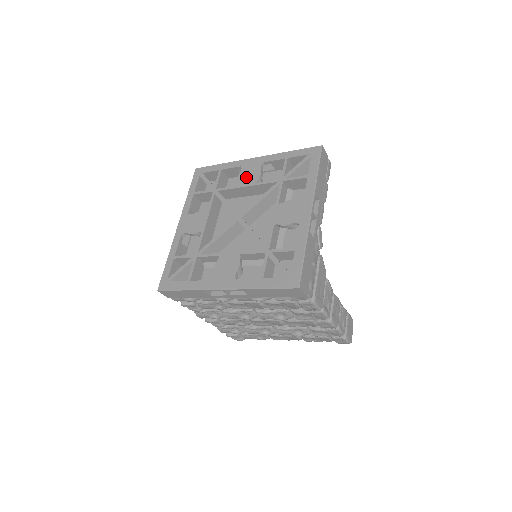
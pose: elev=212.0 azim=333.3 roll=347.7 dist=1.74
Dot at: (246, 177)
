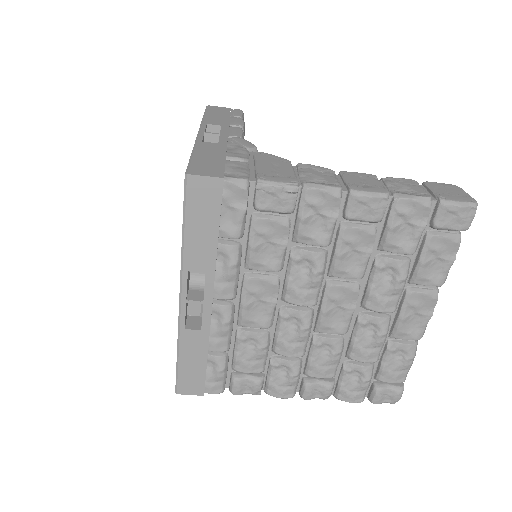
Dot at: occluded
